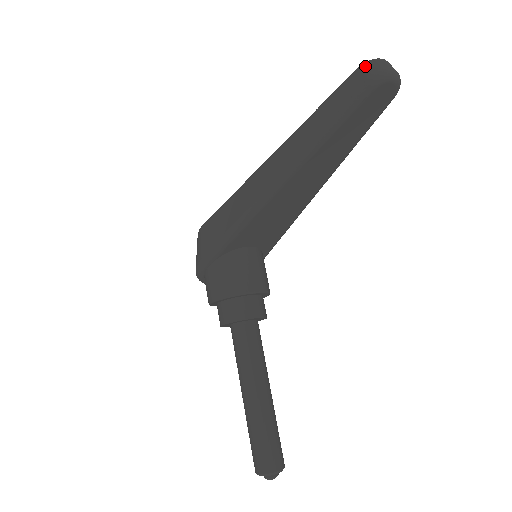
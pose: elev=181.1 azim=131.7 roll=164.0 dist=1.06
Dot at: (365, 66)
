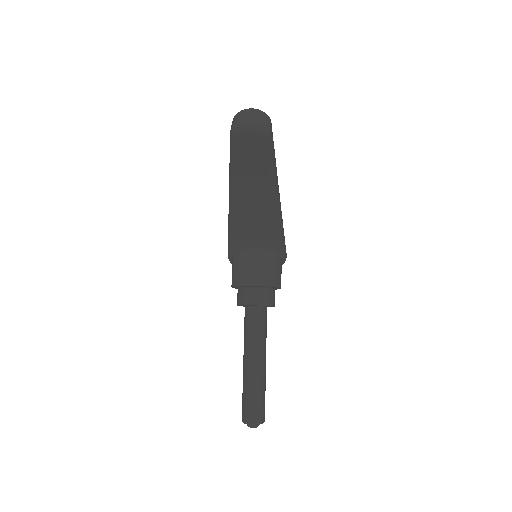
Dot at: (233, 119)
